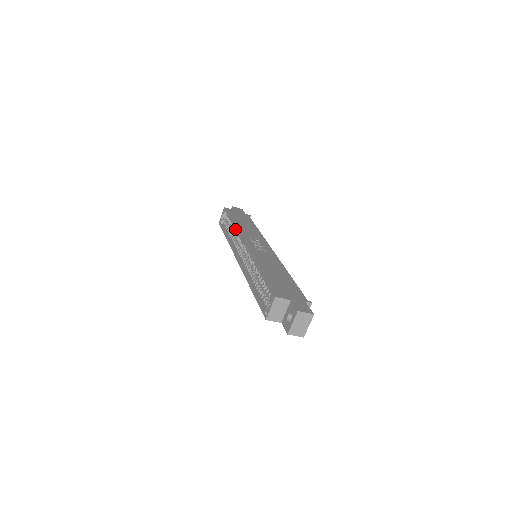
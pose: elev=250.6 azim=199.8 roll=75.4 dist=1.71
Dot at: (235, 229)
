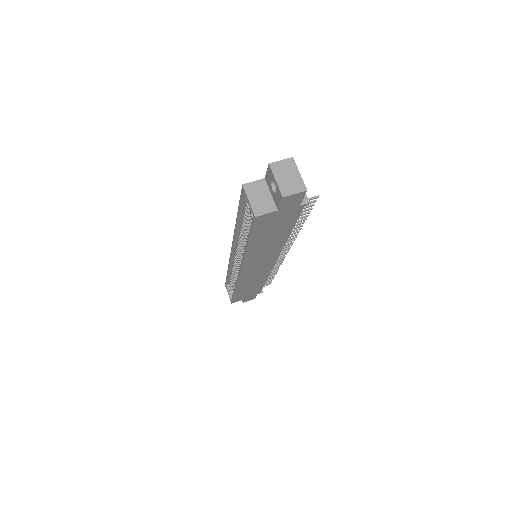
Dot at: (228, 266)
